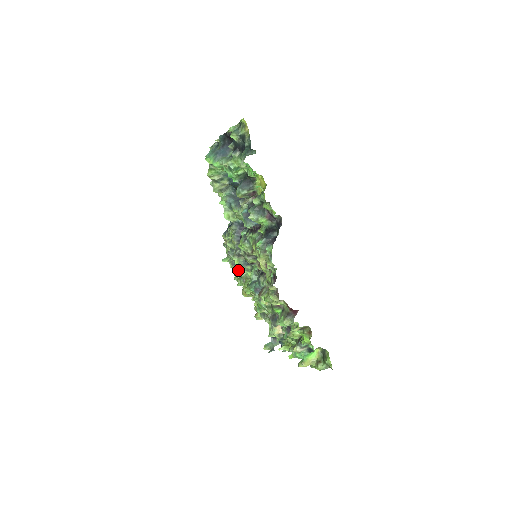
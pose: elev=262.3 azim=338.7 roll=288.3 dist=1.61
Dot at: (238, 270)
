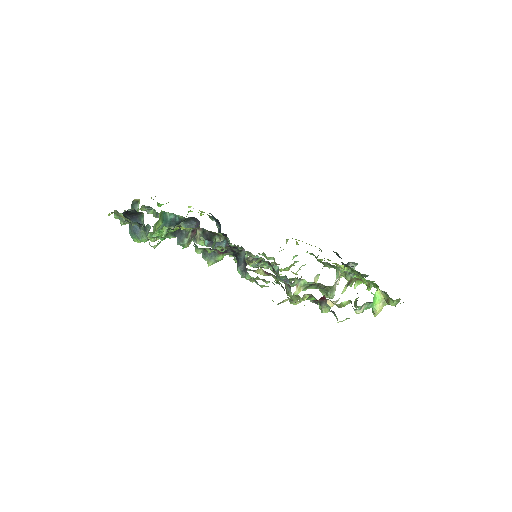
Dot at: occluded
